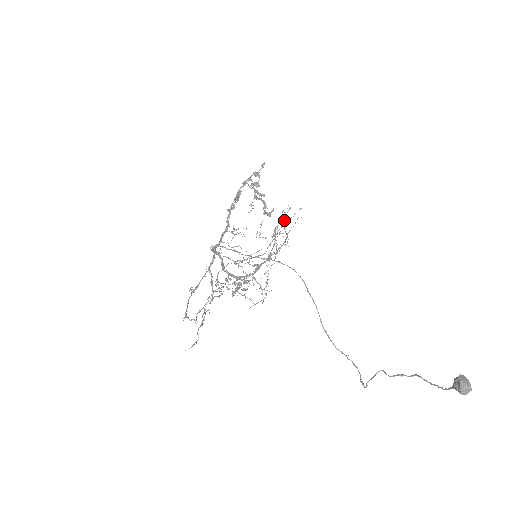
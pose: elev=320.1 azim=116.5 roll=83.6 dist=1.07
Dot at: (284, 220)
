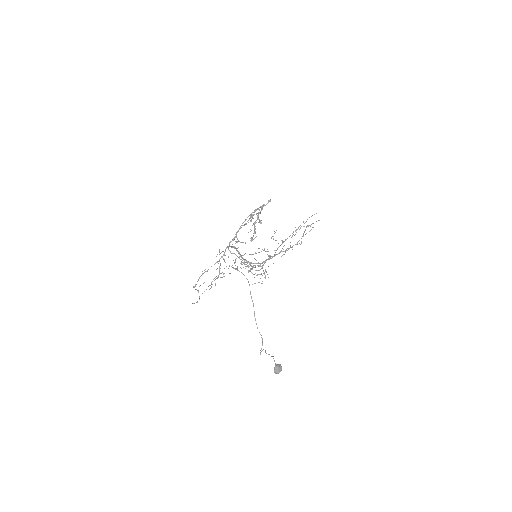
Dot at: (295, 230)
